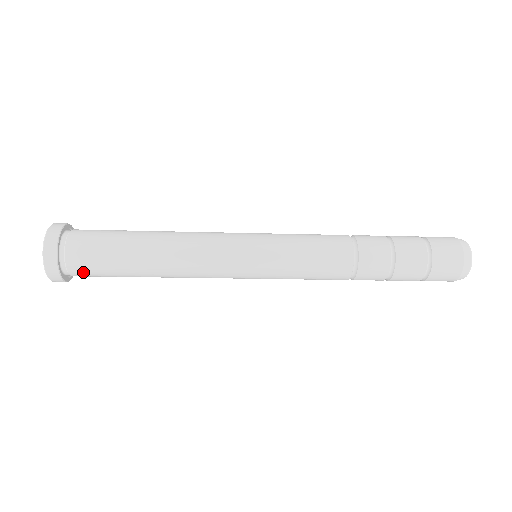
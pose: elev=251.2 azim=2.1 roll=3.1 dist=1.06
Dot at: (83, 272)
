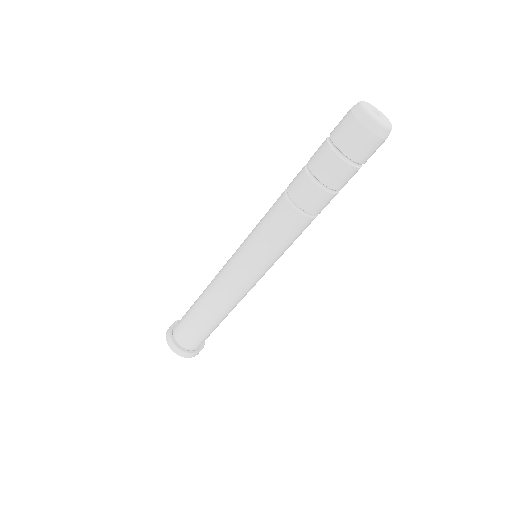
Dot at: (197, 343)
